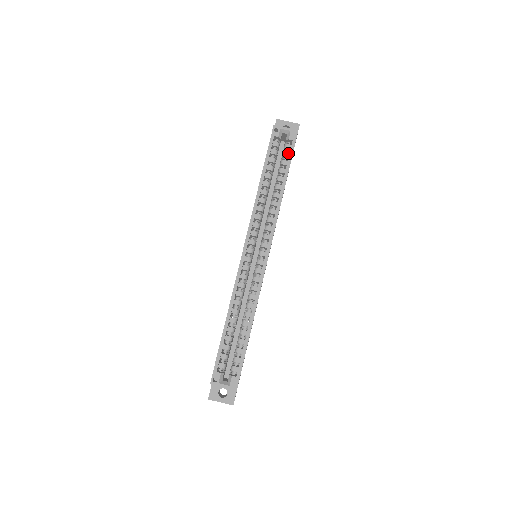
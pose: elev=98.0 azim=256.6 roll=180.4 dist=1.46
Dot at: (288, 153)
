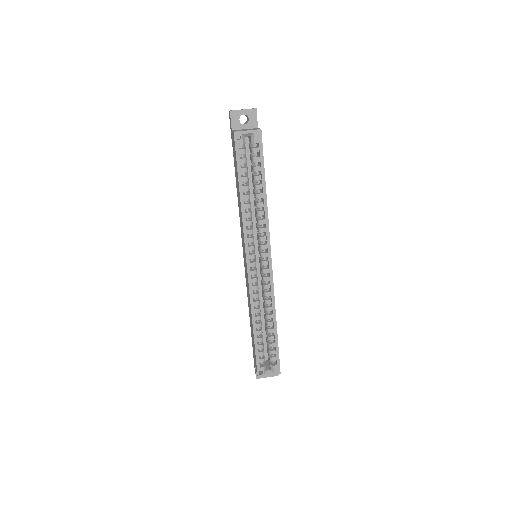
Dot at: (258, 157)
